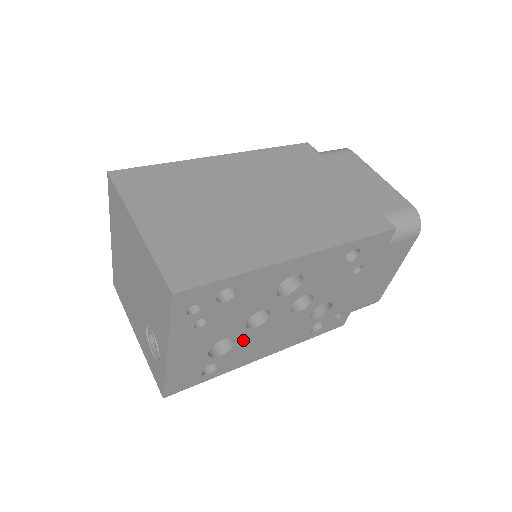
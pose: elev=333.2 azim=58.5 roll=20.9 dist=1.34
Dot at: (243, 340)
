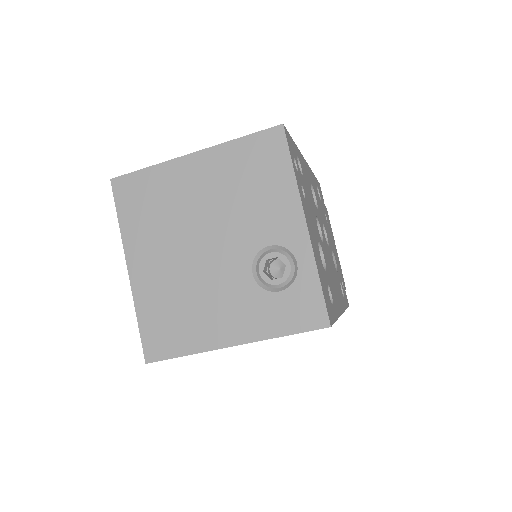
Dot at: (325, 259)
